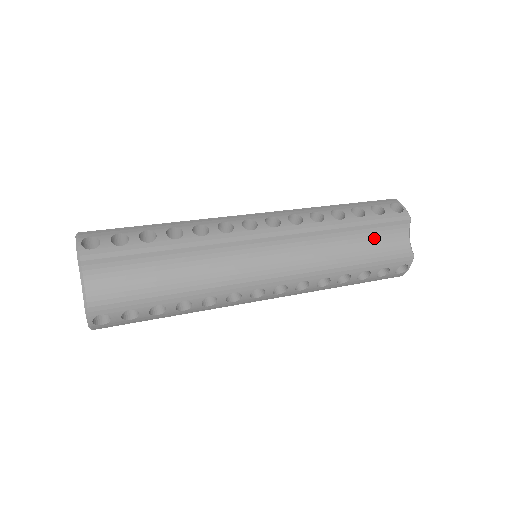
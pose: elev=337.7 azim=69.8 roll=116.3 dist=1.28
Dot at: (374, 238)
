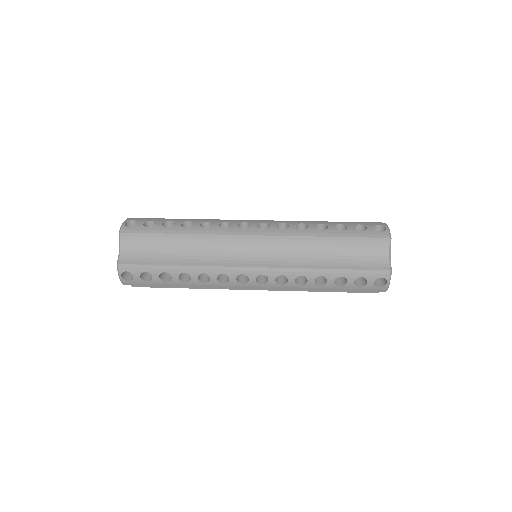
Dot at: (352, 250)
